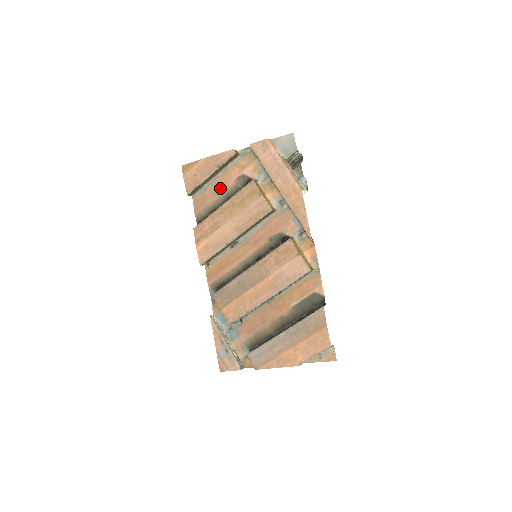
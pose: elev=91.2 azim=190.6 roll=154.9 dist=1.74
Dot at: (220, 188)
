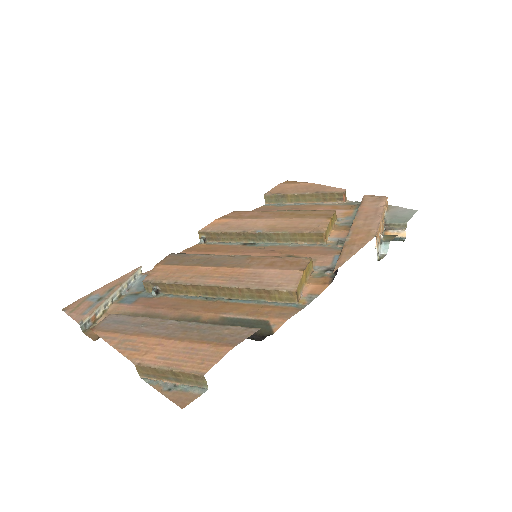
Dot at: (297, 209)
